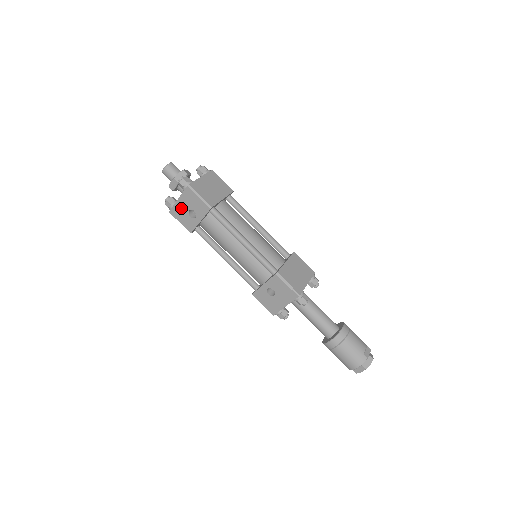
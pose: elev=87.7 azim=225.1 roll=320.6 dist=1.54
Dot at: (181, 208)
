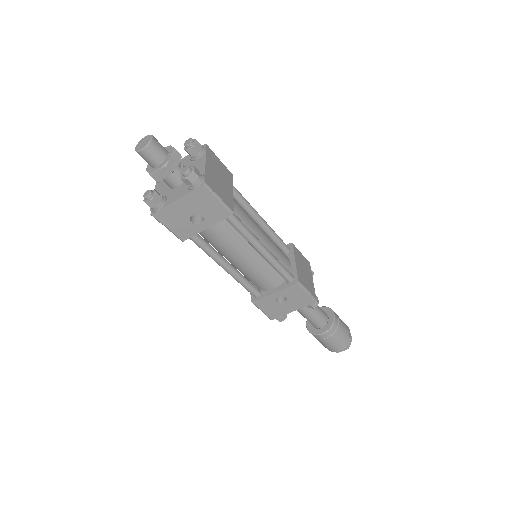
Dot at: (178, 211)
